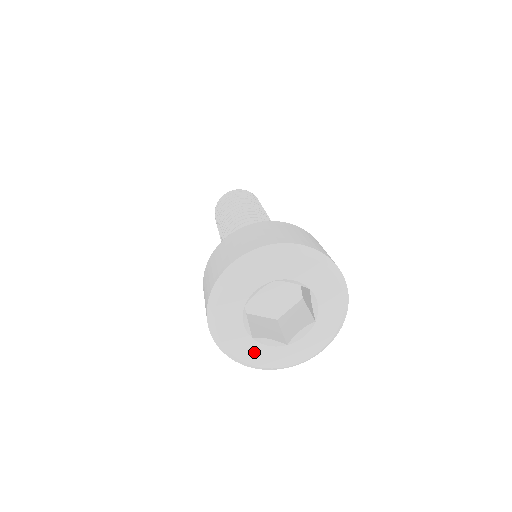
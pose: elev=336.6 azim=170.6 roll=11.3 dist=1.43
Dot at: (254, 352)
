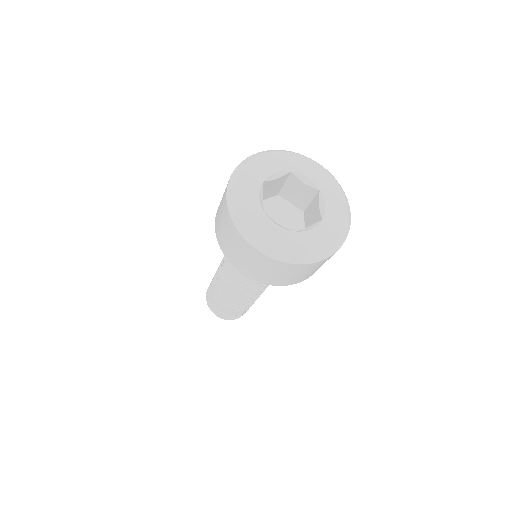
Dot at: (263, 226)
